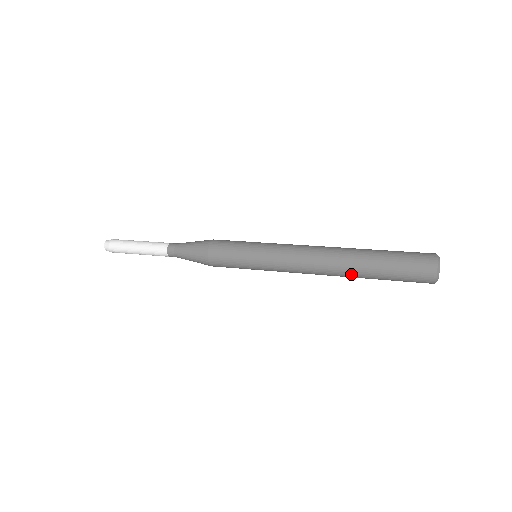
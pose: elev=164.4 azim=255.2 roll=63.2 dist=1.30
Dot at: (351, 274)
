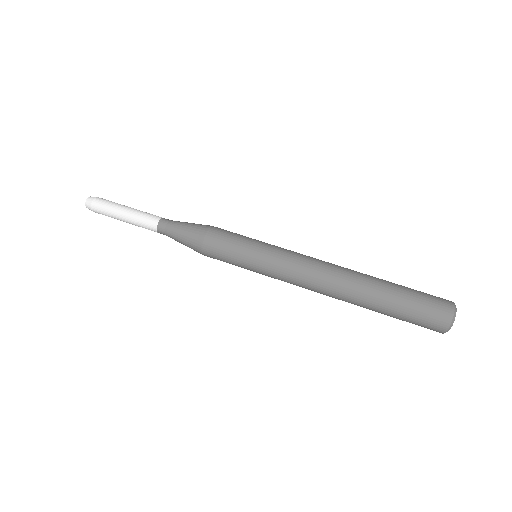
Dot at: occluded
